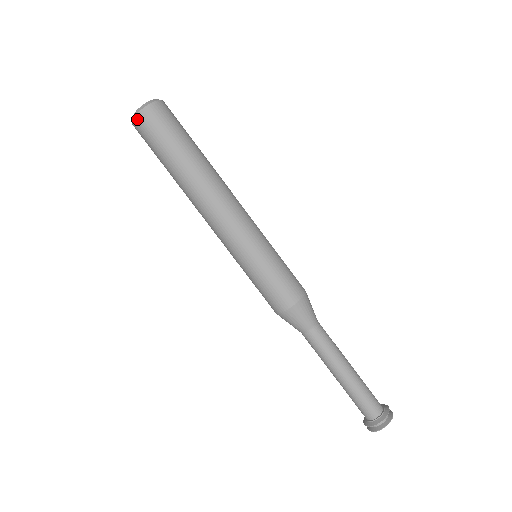
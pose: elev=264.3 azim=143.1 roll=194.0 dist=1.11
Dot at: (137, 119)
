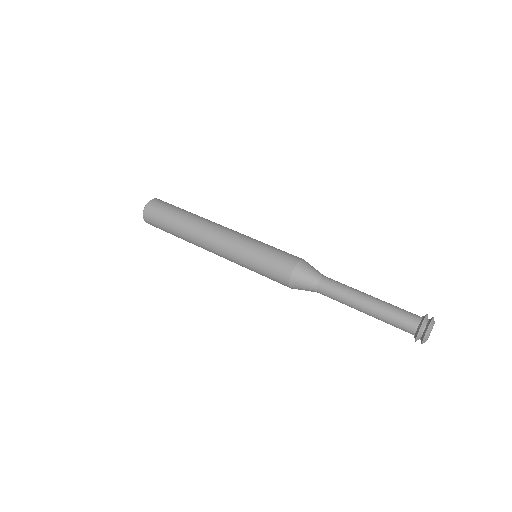
Dot at: (150, 203)
